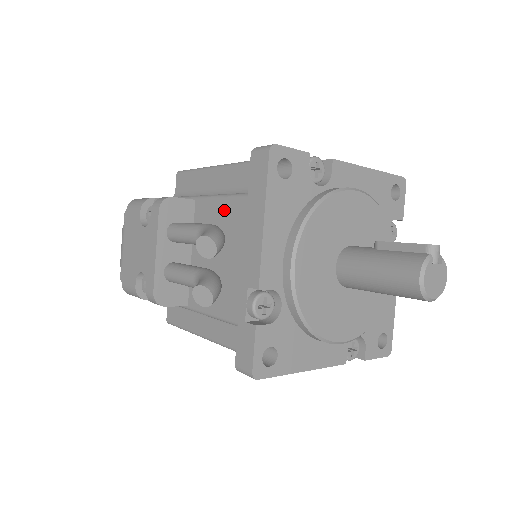
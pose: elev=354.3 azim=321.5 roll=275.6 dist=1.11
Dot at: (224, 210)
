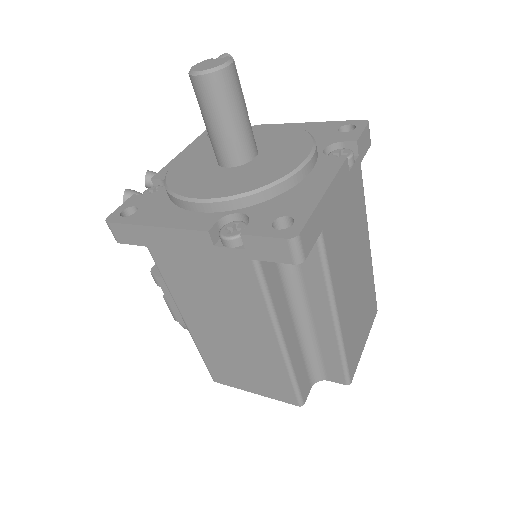
Dot at: occluded
